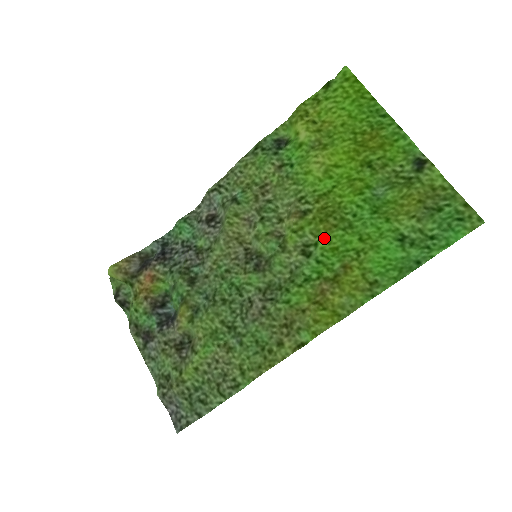
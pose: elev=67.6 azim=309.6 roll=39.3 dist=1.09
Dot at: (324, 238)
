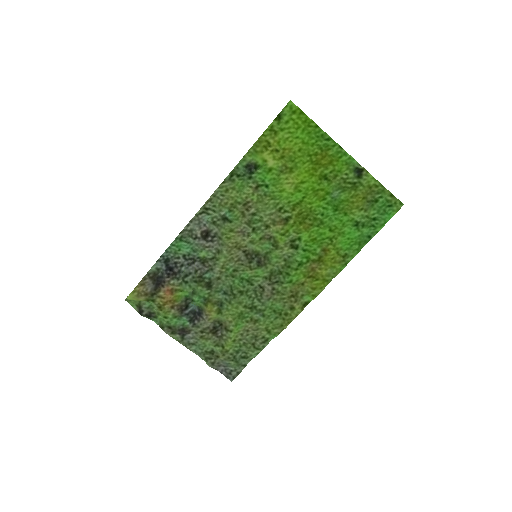
Dot at: (305, 234)
